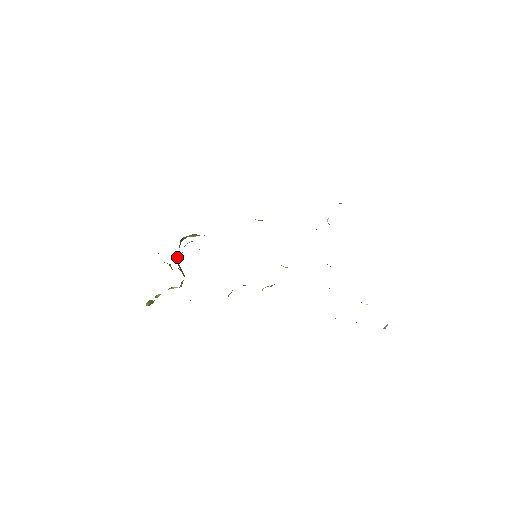
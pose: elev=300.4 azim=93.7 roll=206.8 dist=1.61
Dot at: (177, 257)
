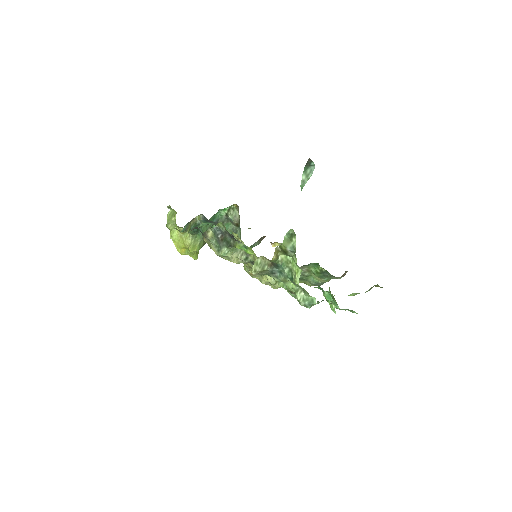
Dot at: (218, 220)
